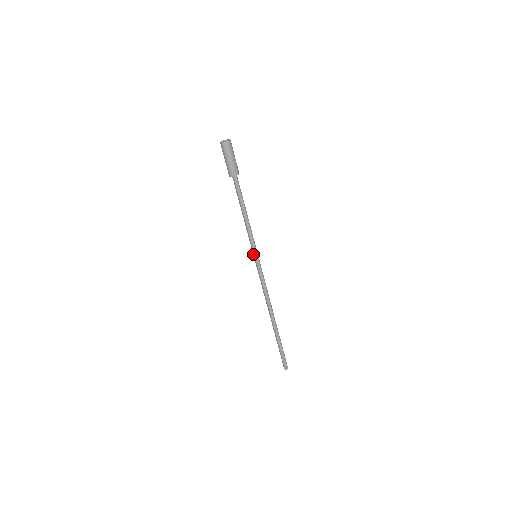
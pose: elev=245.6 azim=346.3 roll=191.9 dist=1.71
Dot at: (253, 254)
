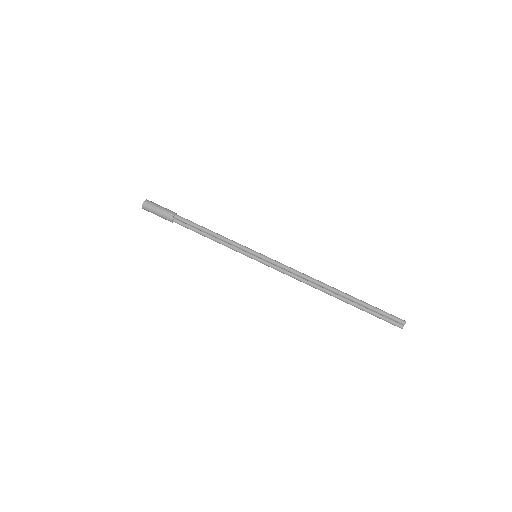
Dot at: (252, 257)
